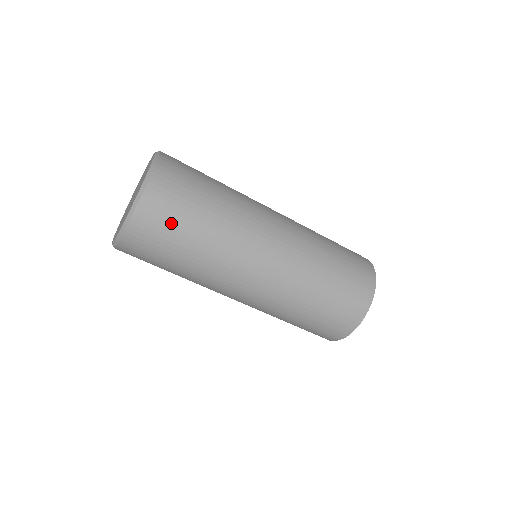
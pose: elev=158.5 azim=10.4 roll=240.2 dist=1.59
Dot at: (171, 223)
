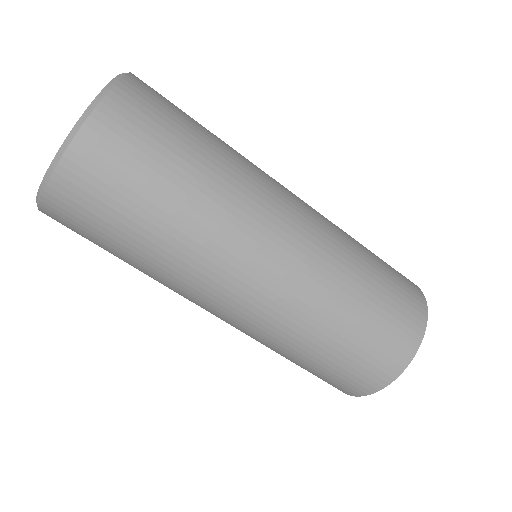
Dot at: (161, 126)
